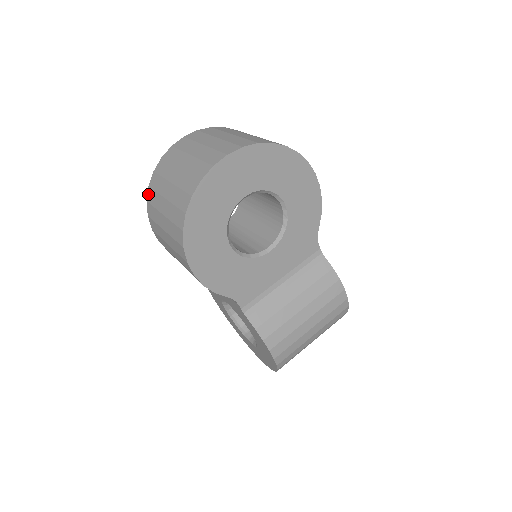
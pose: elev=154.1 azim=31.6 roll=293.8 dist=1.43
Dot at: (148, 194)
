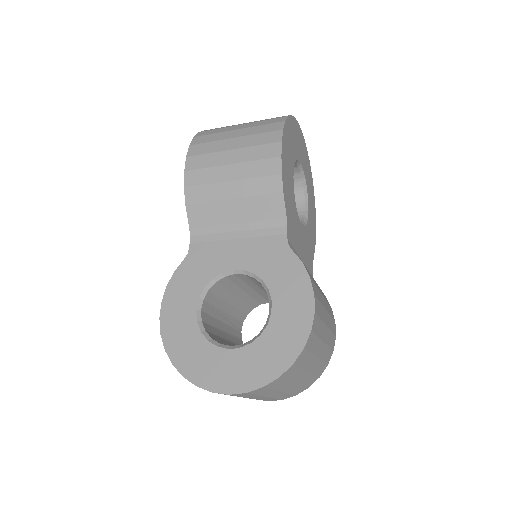
Dot at: (198, 134)
